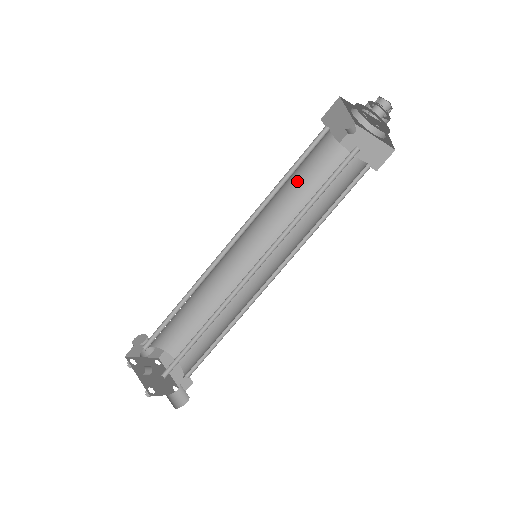
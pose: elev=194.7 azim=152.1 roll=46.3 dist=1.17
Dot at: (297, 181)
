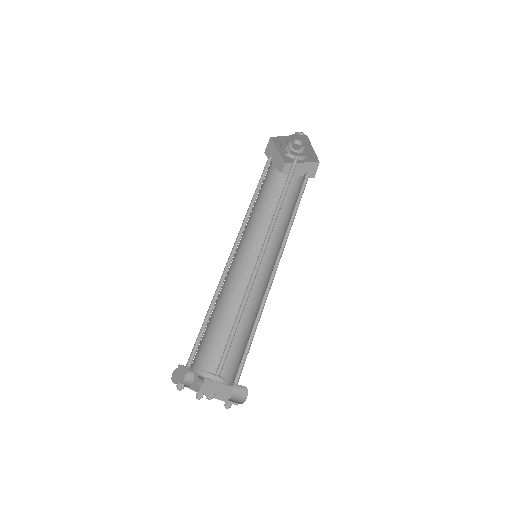
Dot at: (263, 202)
